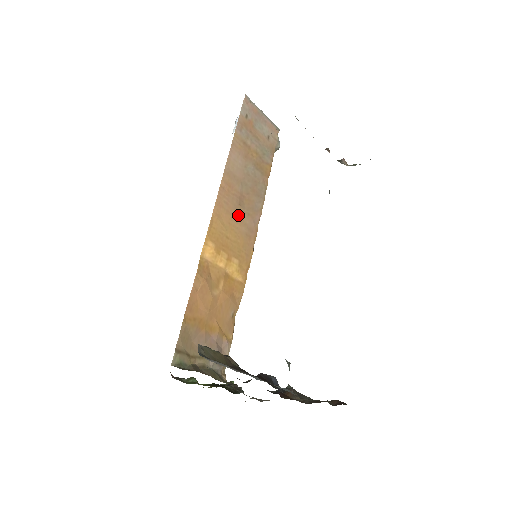
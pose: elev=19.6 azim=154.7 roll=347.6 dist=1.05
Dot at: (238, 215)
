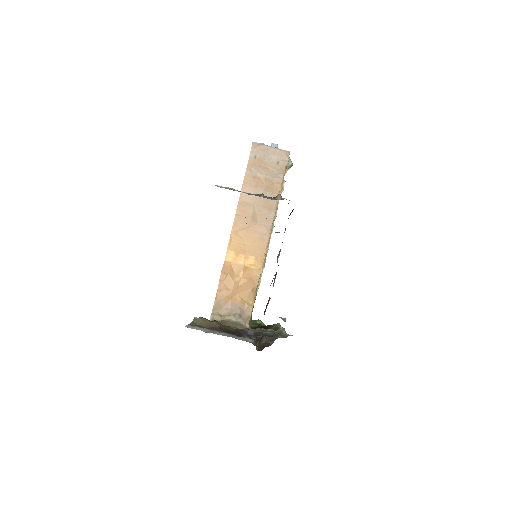
Dot at: (252, 228)
